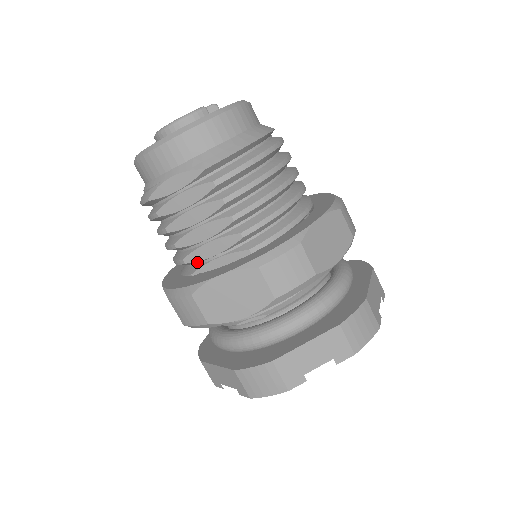
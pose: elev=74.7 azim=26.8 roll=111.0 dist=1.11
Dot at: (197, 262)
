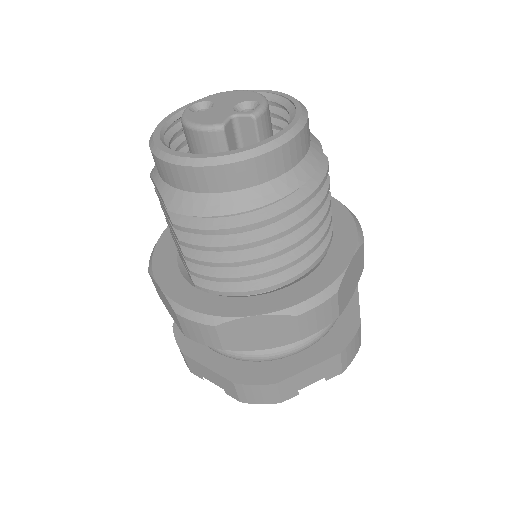
Dot at: occluded
